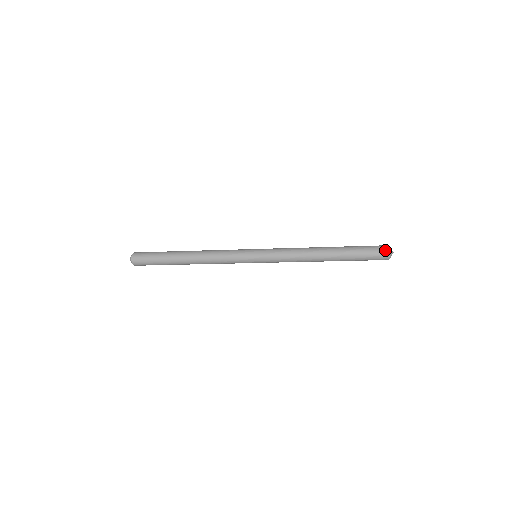
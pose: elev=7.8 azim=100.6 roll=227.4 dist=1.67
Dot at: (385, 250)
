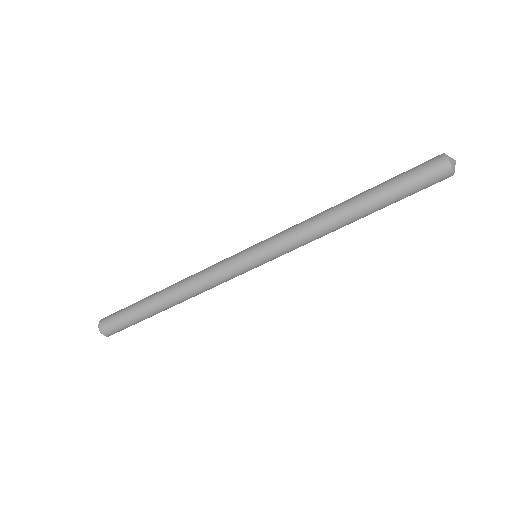
Dot at: (439, 160)
